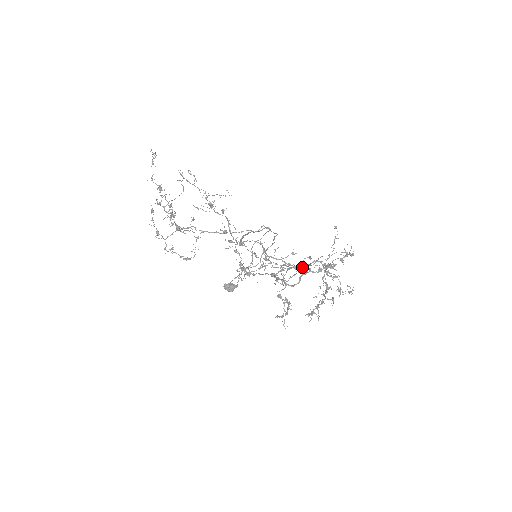
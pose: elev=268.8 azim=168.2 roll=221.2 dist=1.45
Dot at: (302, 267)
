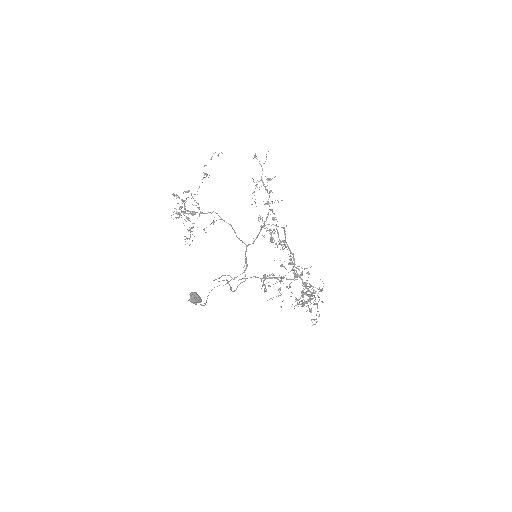
Dot at: (298, 269)
